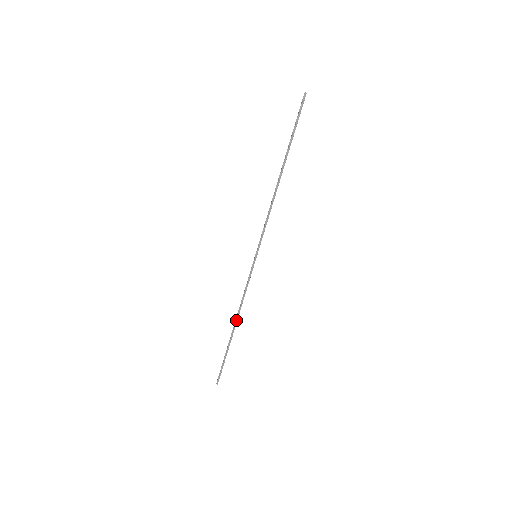
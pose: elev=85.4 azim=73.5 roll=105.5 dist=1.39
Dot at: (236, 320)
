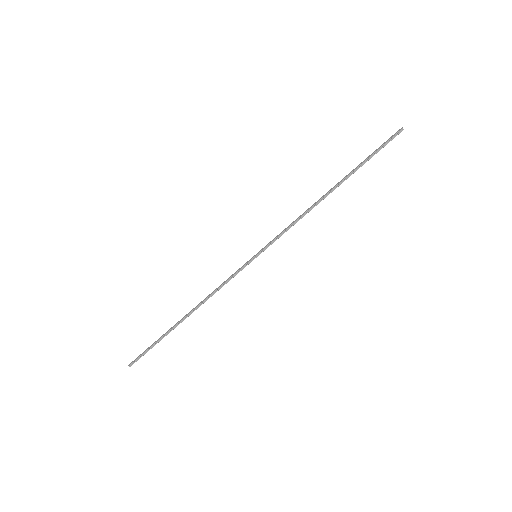
Dot at: (194, 310)
